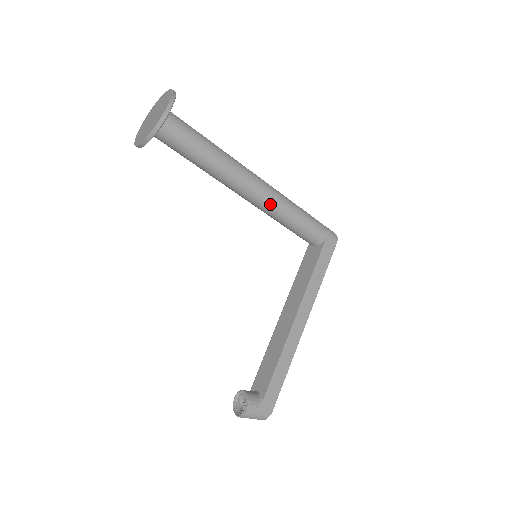
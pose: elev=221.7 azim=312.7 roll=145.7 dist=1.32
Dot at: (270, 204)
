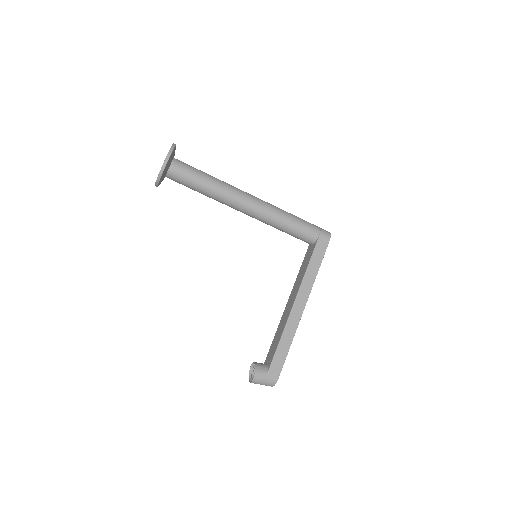
Dot at: (262, 214)
